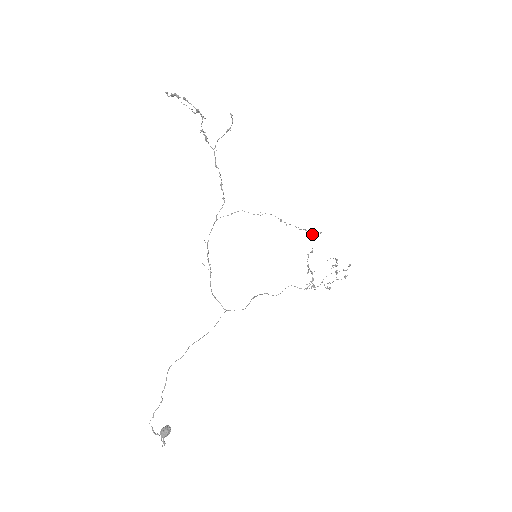
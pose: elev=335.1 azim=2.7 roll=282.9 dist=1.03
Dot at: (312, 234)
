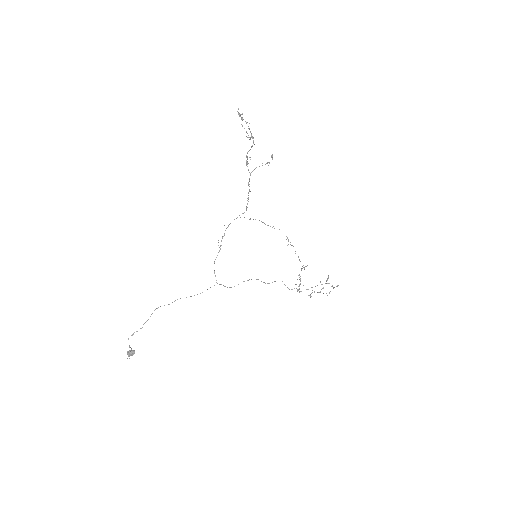
Dot at: occluded
